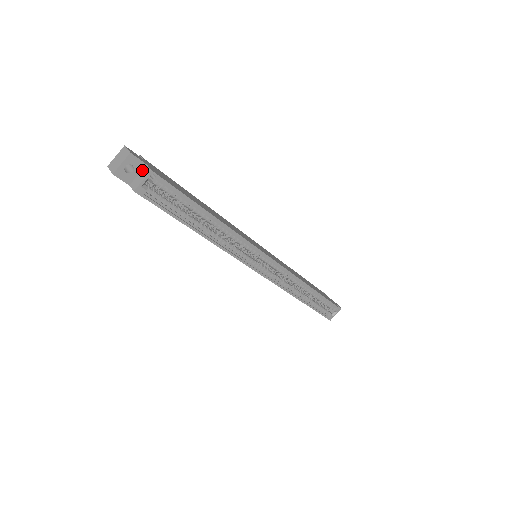
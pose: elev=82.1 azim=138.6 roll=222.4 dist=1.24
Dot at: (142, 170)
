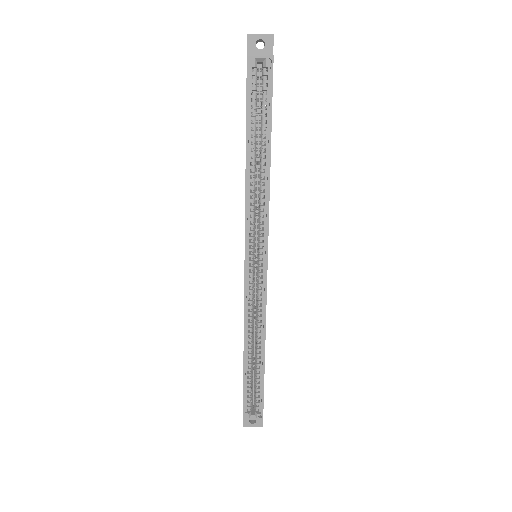
Dot at: occluded
